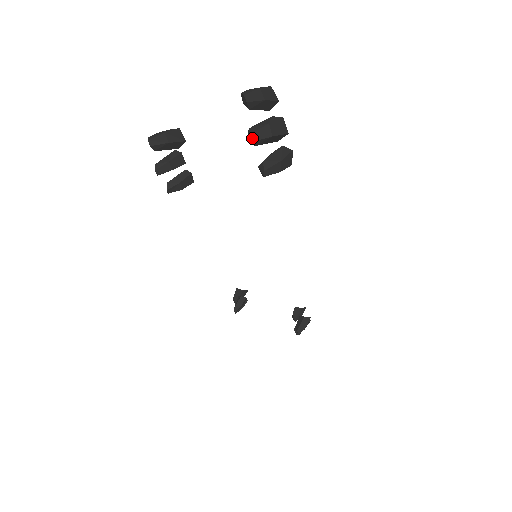
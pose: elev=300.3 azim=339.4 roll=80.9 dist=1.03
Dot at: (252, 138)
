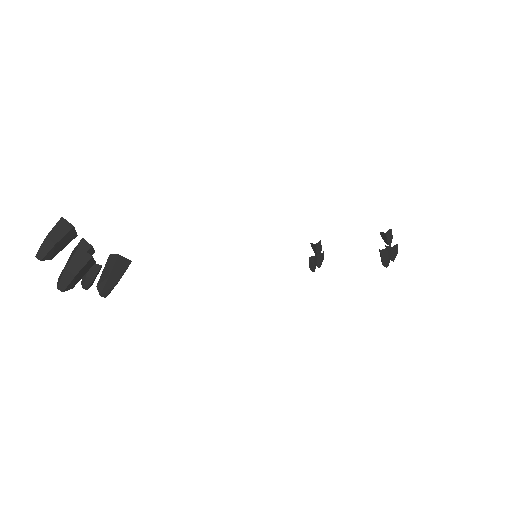
Dot at: (60, 290)
